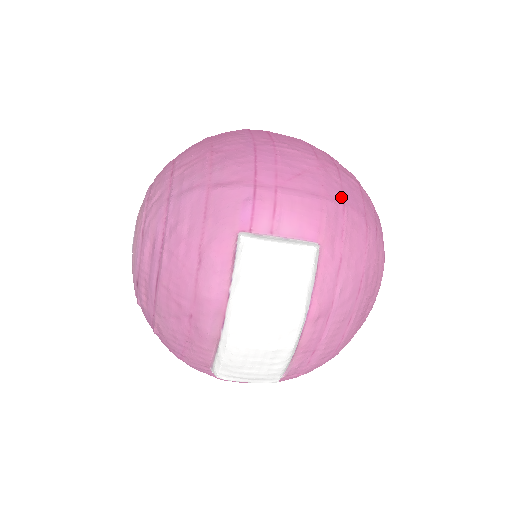
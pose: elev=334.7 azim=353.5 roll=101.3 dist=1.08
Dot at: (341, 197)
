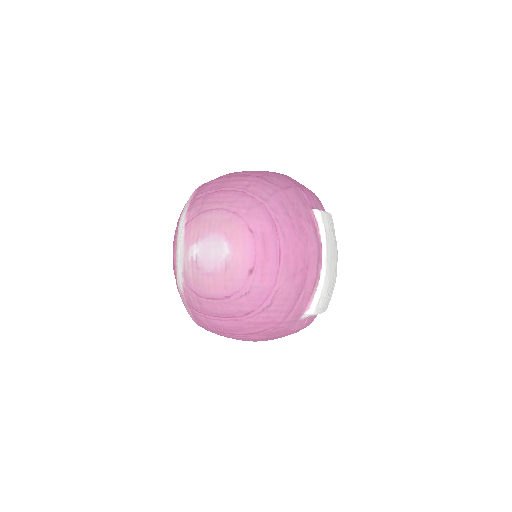
Dot at: occluded
